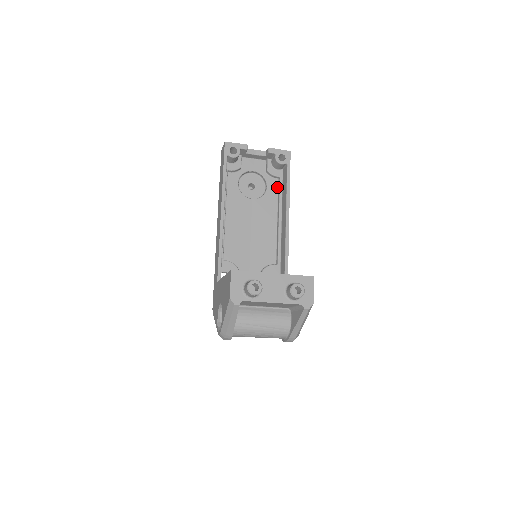
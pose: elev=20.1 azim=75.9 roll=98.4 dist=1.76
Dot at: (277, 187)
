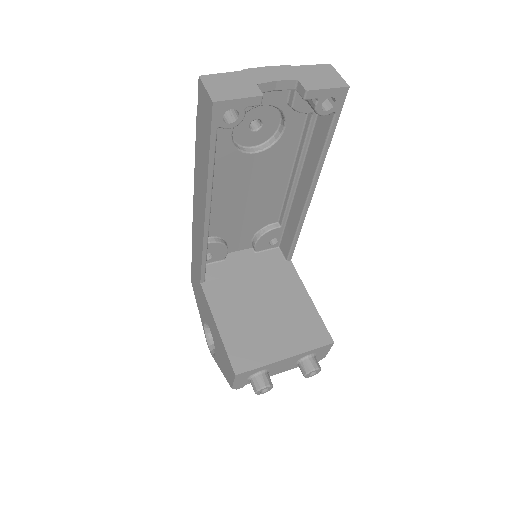
Dot at: (303, 124)
